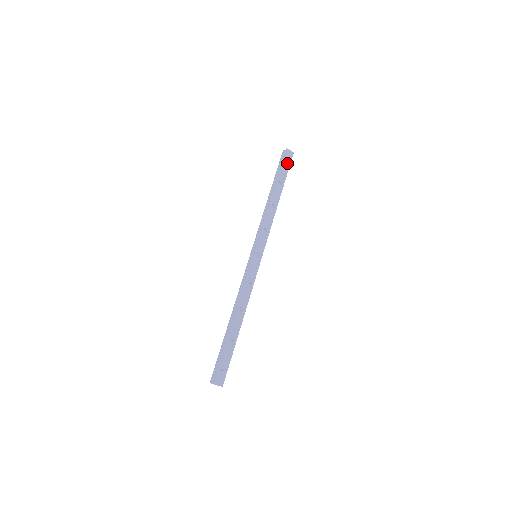
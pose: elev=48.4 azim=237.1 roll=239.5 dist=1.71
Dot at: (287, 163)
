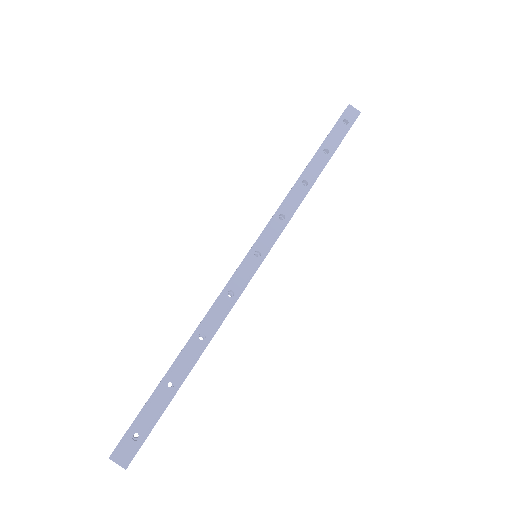
Dot at: (345, 125)
